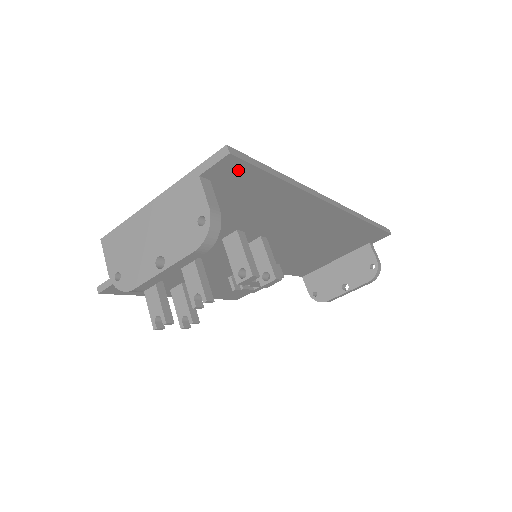
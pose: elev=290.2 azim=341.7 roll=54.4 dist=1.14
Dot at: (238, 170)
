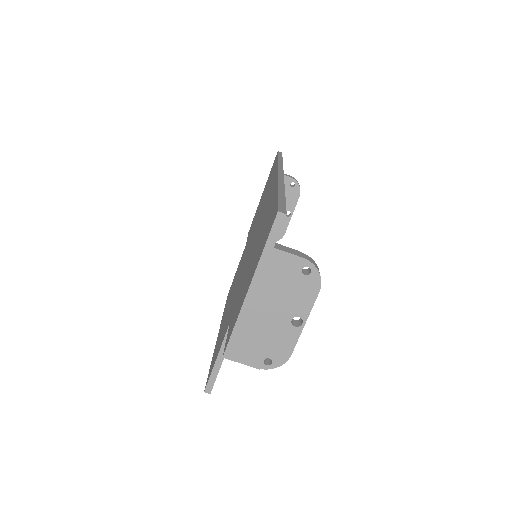
Dot at: occluded
